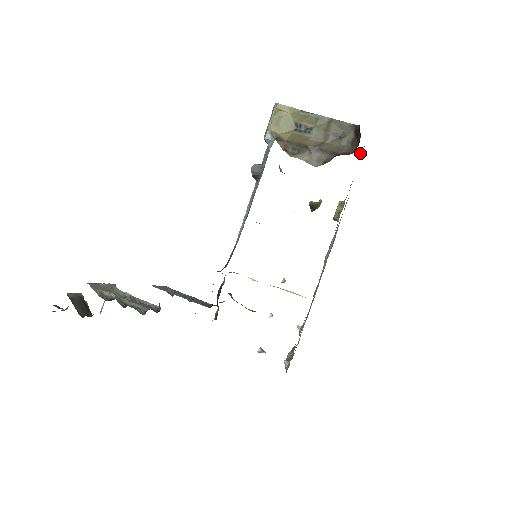
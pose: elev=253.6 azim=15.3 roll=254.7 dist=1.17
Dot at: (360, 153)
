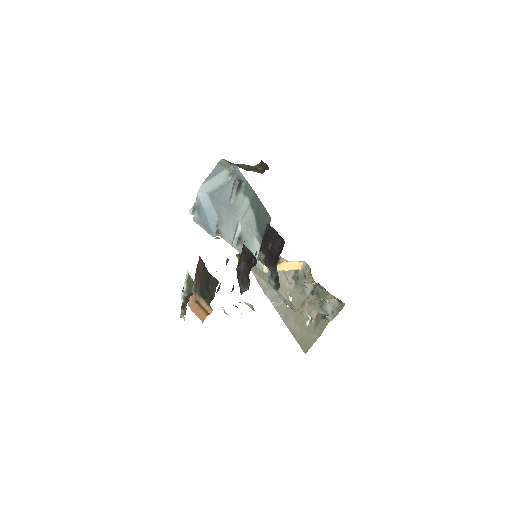
Dot at: occluded
